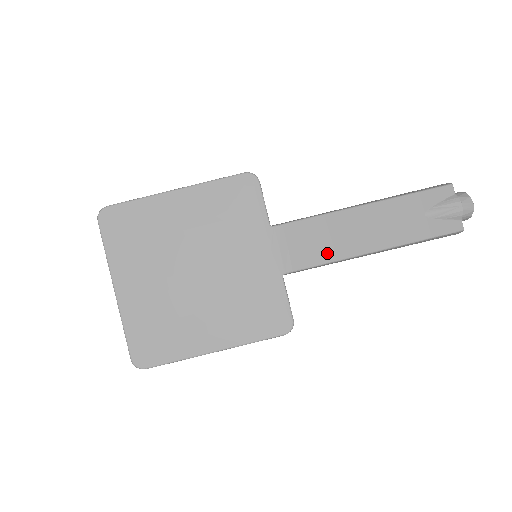
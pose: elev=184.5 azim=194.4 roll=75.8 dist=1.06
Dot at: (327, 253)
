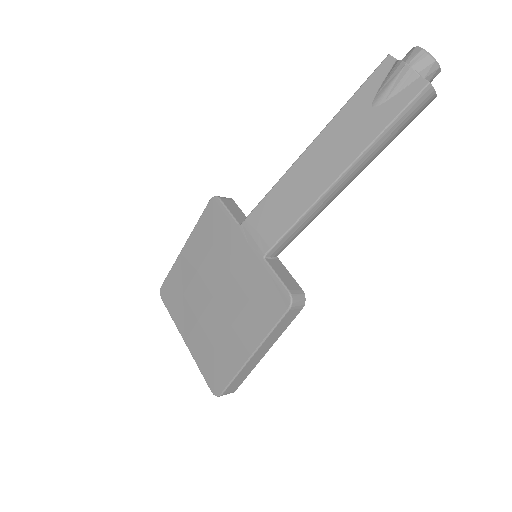
Dot at: (292, 214)
